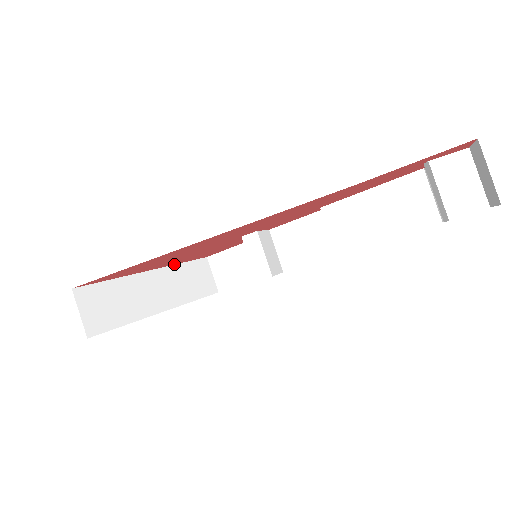
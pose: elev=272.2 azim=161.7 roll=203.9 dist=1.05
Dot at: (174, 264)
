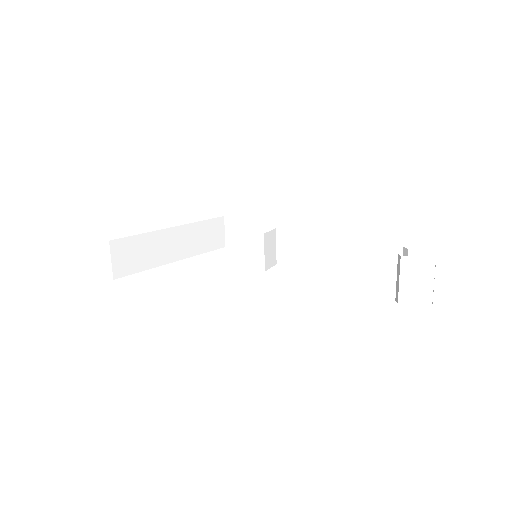
Dot at: (194, 222)
